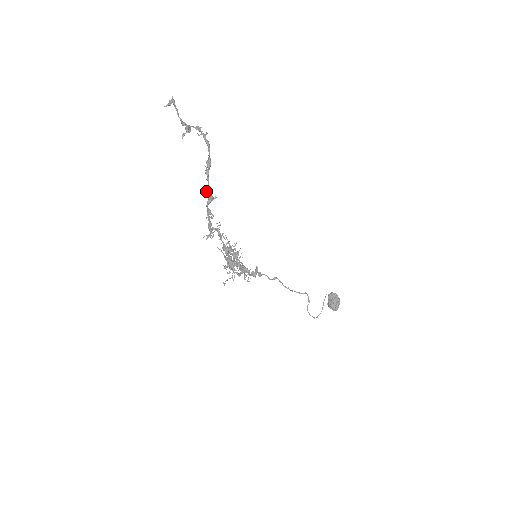
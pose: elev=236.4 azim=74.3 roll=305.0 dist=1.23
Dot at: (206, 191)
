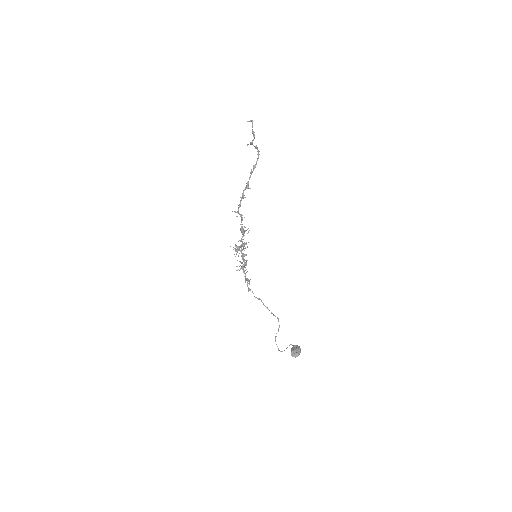
Dot at: (247, 182)
